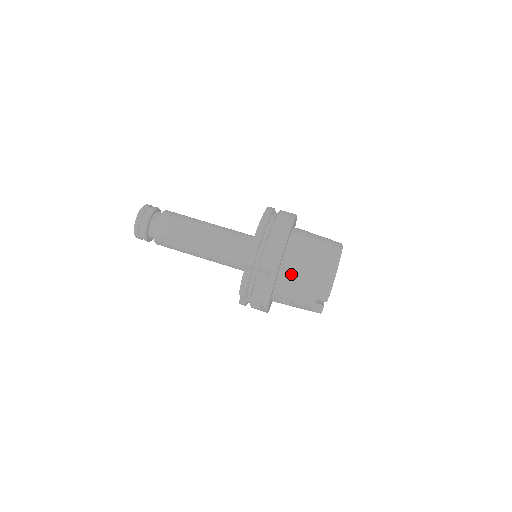
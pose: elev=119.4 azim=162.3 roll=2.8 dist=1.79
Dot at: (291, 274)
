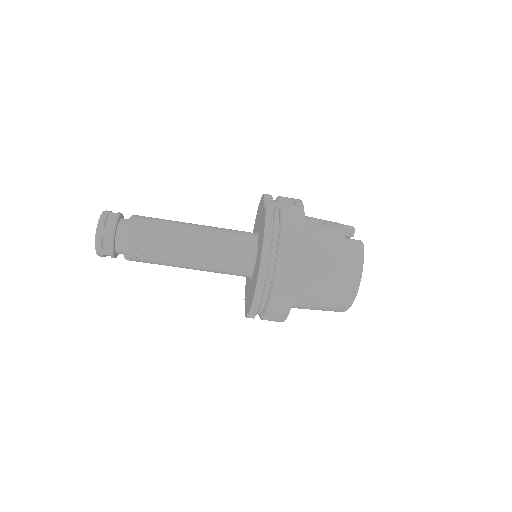
Dot at: (301, 306)
